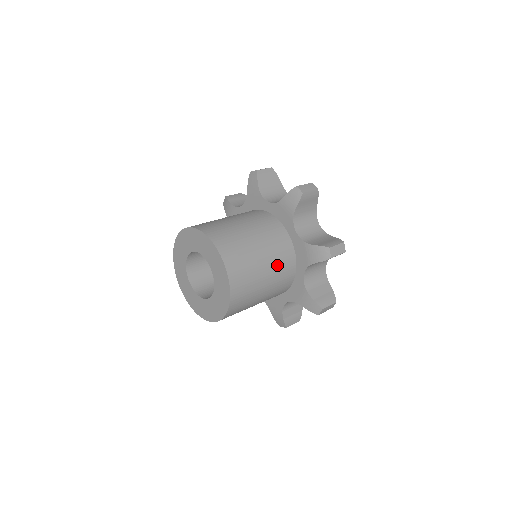
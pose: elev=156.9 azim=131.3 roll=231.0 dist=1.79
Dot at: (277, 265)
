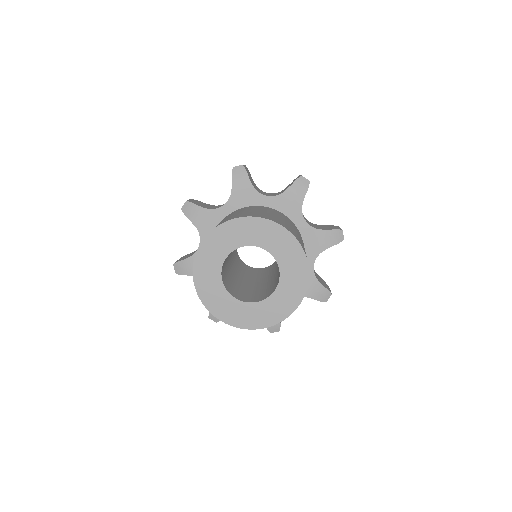
Dot at: occluded
